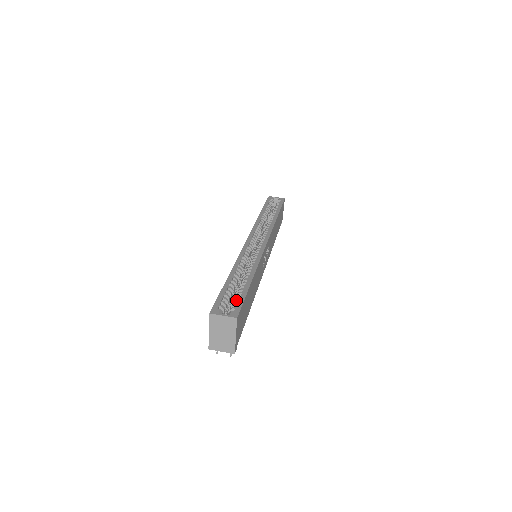
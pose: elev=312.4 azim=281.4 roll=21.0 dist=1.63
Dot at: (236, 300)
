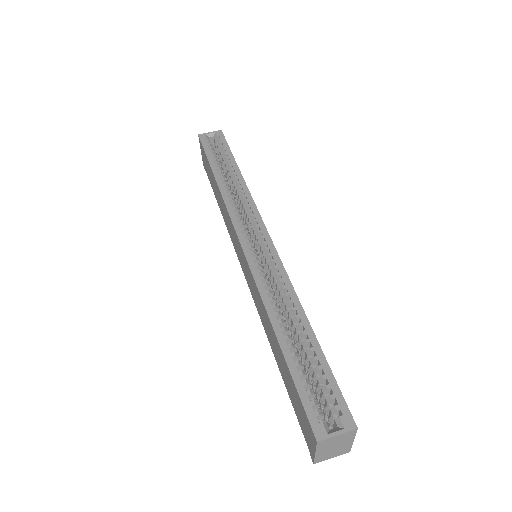
Dot at: (327, 389)
